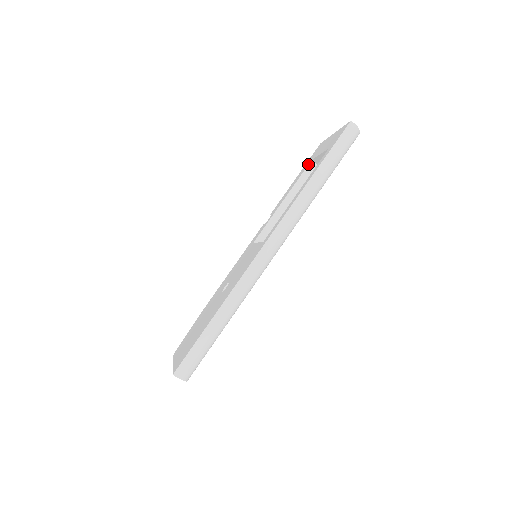
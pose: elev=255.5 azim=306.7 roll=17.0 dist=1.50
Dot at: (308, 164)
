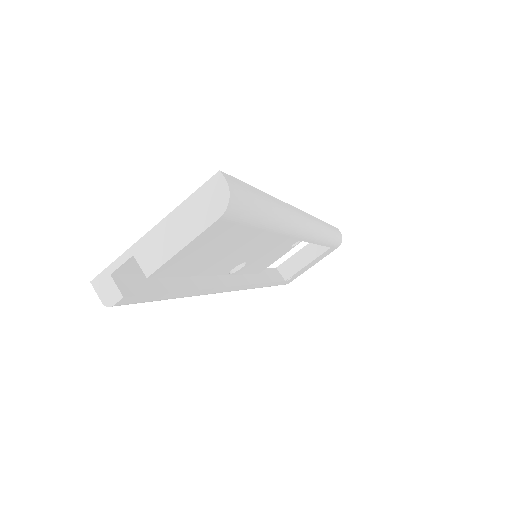
Dot at: occluded
